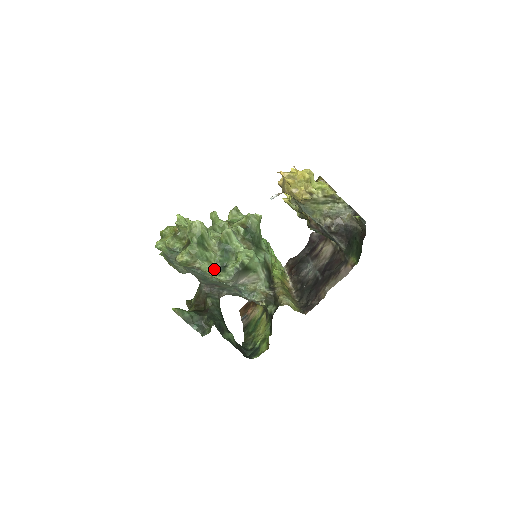
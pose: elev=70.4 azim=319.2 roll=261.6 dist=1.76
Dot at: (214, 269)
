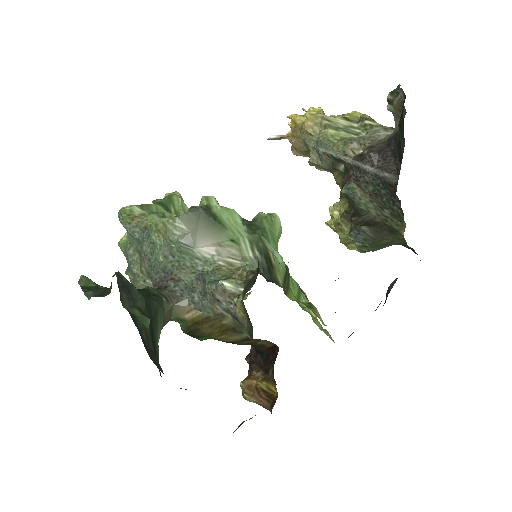
Dot at: occluded
